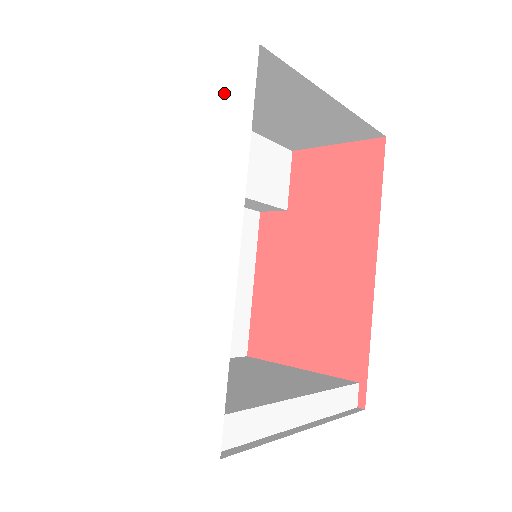
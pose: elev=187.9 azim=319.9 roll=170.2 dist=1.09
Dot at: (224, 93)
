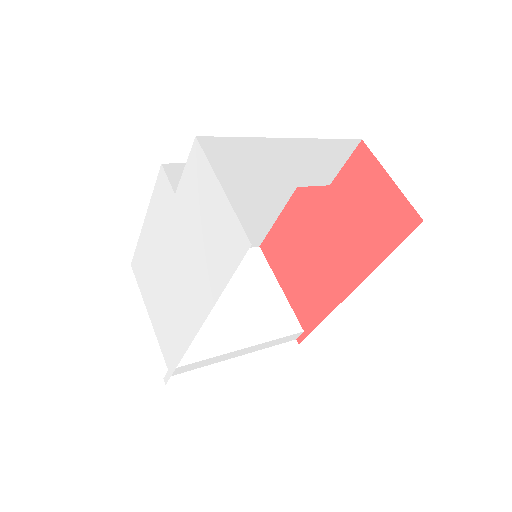
Dot at: (224, 237)
